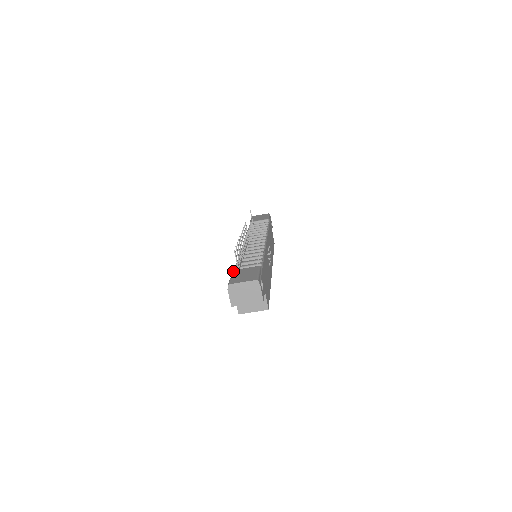
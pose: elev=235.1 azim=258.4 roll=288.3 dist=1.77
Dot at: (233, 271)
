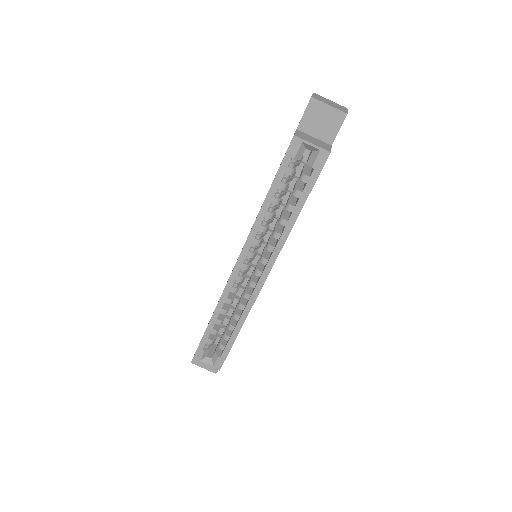
Dot at: occluded
